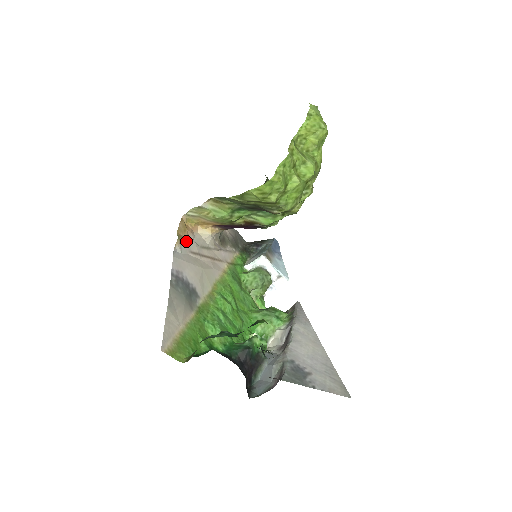
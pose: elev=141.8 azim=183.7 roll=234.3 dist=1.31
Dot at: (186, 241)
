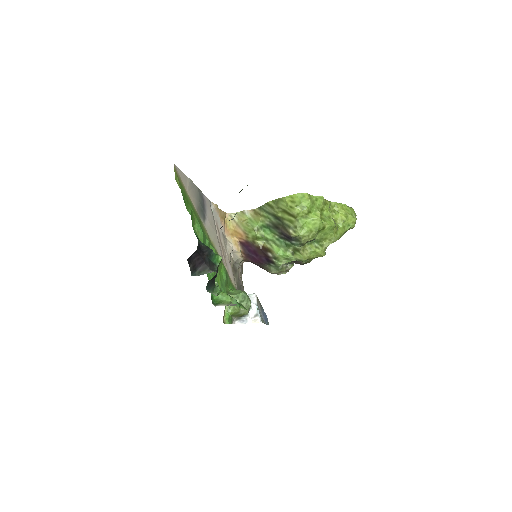
Dot at: (219, 217)
